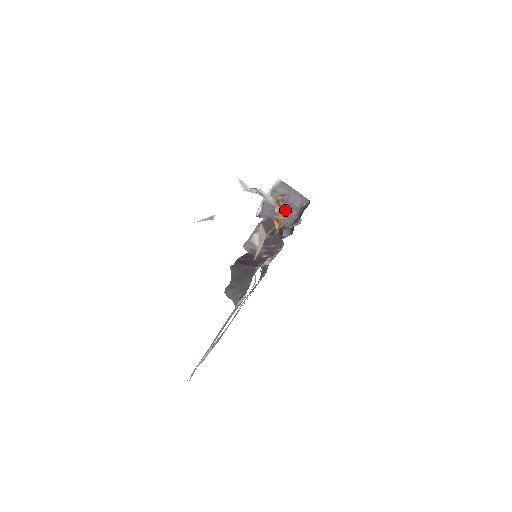
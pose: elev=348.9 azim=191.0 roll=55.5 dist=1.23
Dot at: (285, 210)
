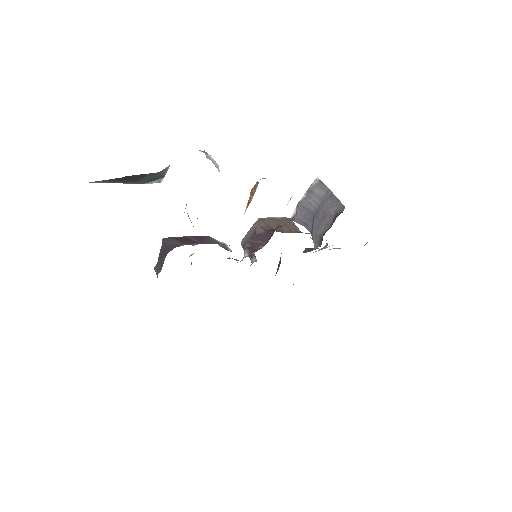
Dot at: (255, 191)
